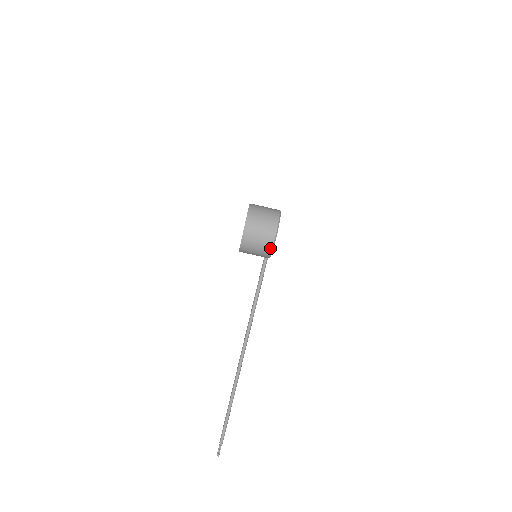
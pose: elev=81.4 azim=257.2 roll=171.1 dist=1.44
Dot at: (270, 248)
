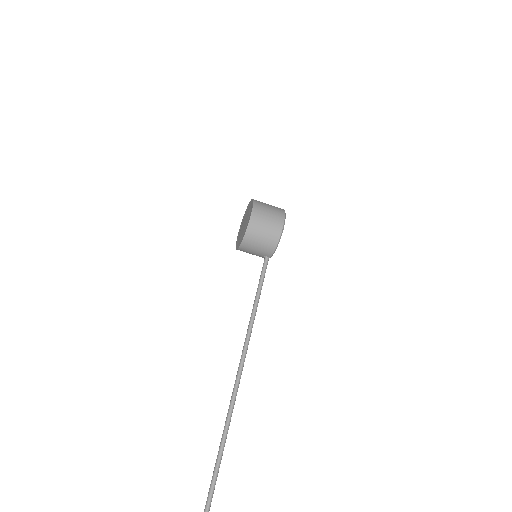
Dot at: (278, 234)
